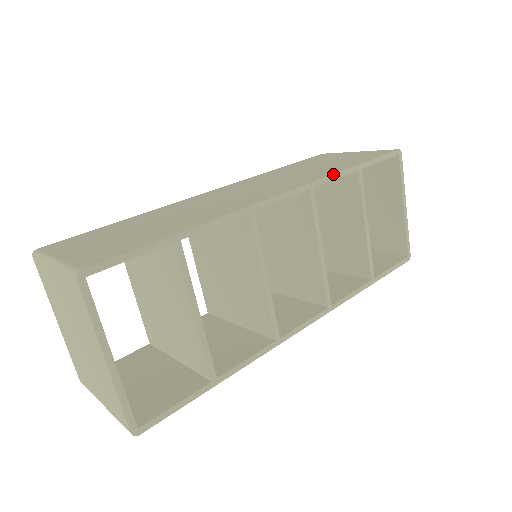
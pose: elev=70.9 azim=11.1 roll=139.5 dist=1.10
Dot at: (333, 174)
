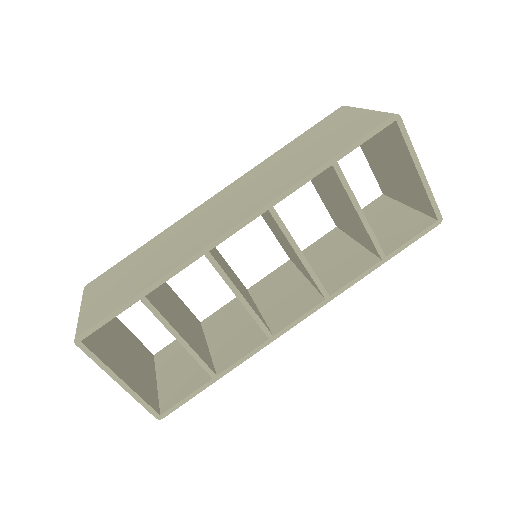
Dot at: (296, 183)
